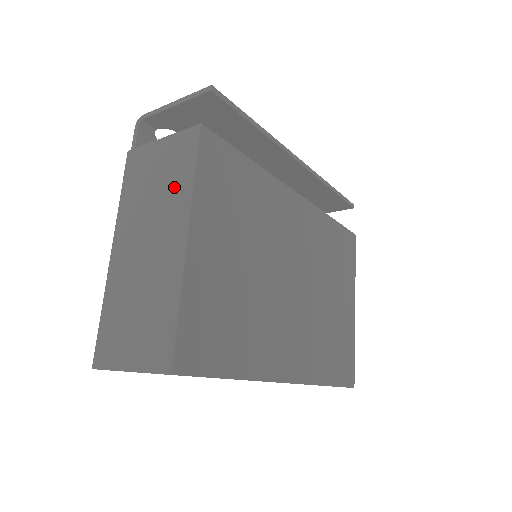
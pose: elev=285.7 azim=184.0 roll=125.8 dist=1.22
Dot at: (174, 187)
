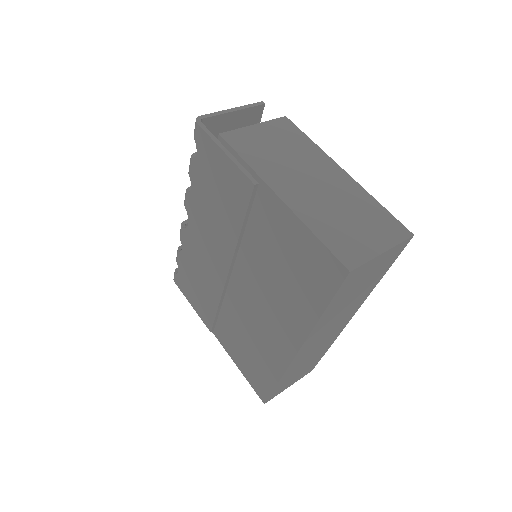
Dot at: (301, 148)
